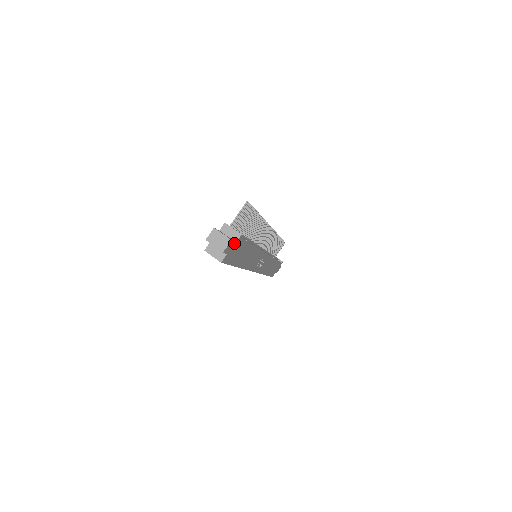
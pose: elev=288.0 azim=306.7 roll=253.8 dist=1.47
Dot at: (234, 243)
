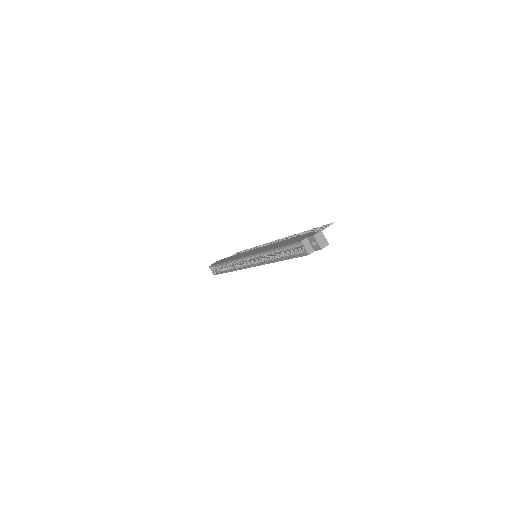
Dot at: occluded
